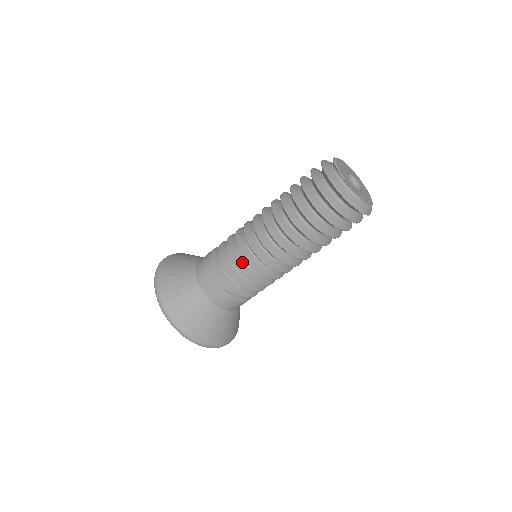
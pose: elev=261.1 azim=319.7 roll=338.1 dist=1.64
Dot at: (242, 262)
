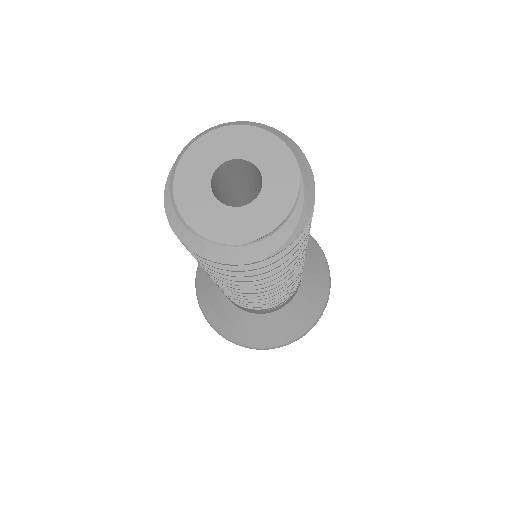
Dot at: occluded
